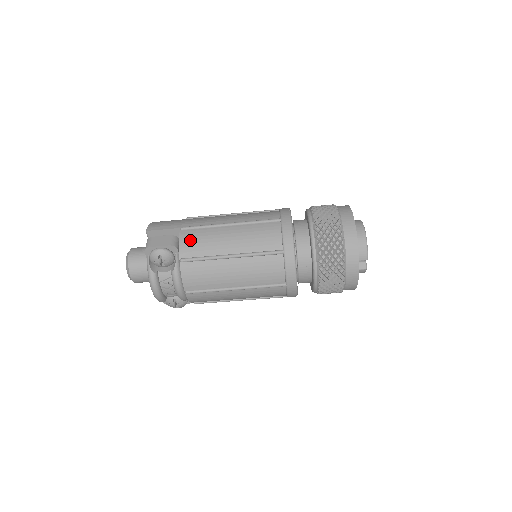
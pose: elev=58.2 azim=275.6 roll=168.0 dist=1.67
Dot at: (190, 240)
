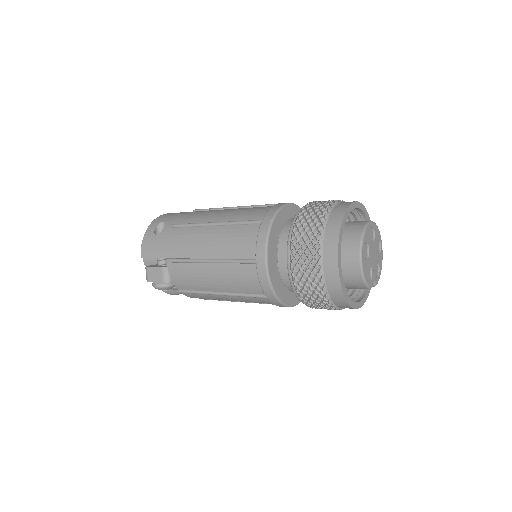
Dot at: (178, 276)
